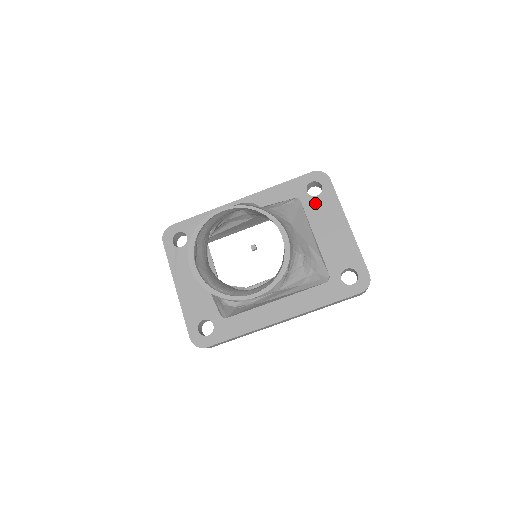
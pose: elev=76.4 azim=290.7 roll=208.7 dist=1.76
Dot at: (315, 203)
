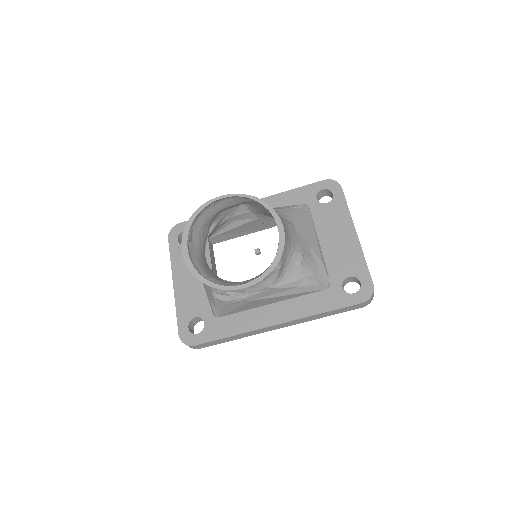
Dot at: (324, 210)
